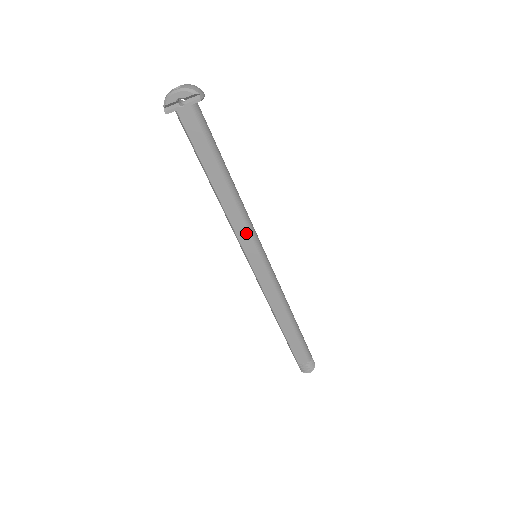
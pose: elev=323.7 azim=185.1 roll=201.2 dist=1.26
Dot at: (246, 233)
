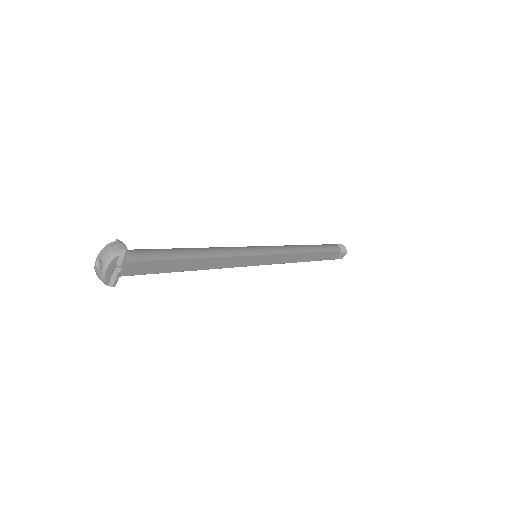
Dot at: (240, 259)
